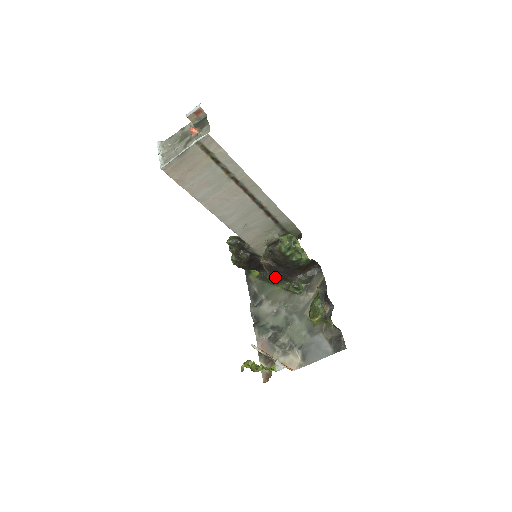
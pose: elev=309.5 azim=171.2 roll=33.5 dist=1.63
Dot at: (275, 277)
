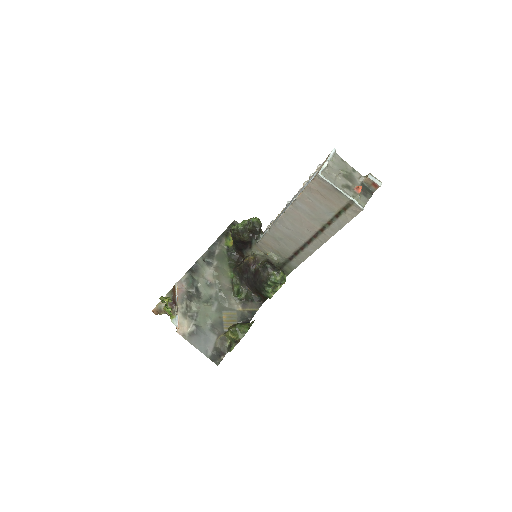
Dot at: (238, 267)
